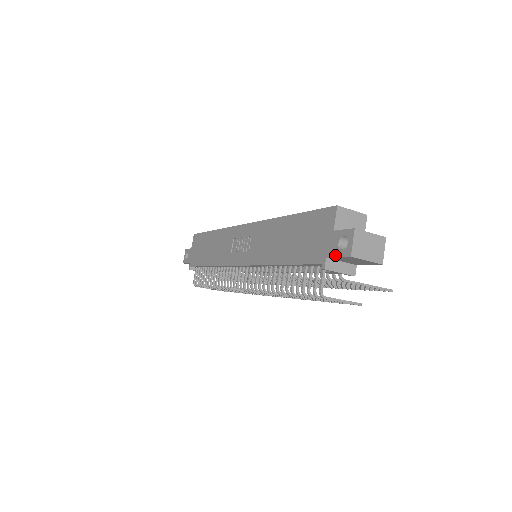
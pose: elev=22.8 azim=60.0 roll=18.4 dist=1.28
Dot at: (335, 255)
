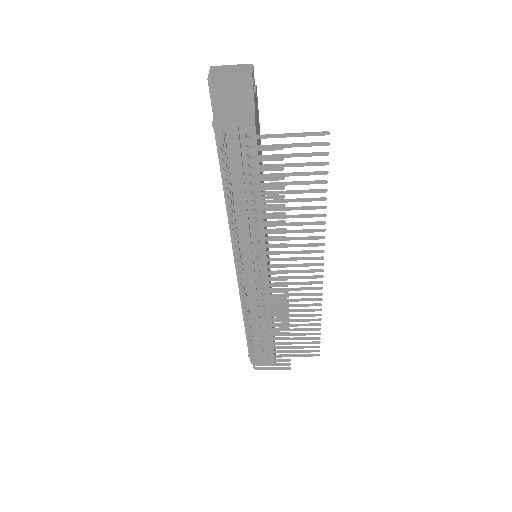
Dot at: (211, 102)
